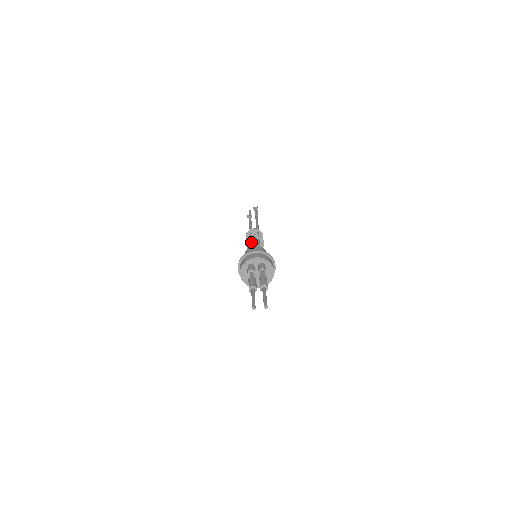
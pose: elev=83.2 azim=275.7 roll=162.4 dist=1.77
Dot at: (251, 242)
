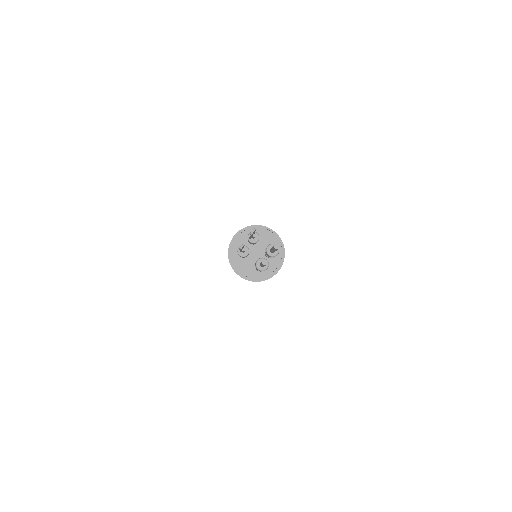
Dot at: occluded
